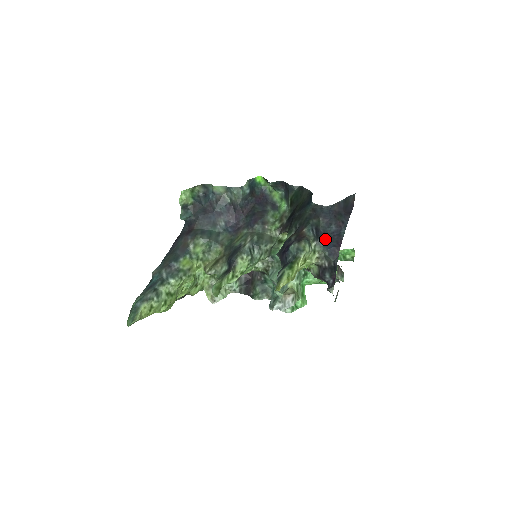
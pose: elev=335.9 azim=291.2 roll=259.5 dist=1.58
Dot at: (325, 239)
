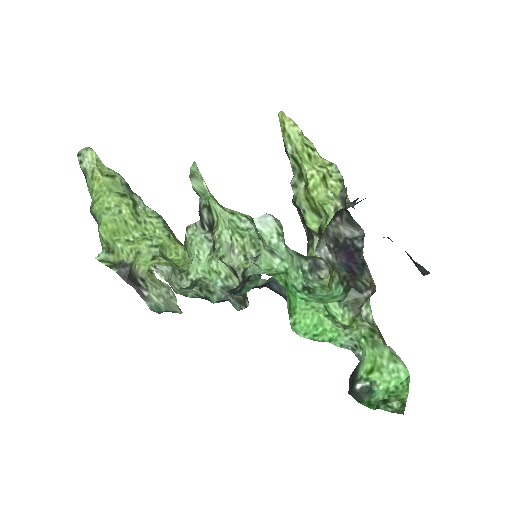
Dot at: occluded
